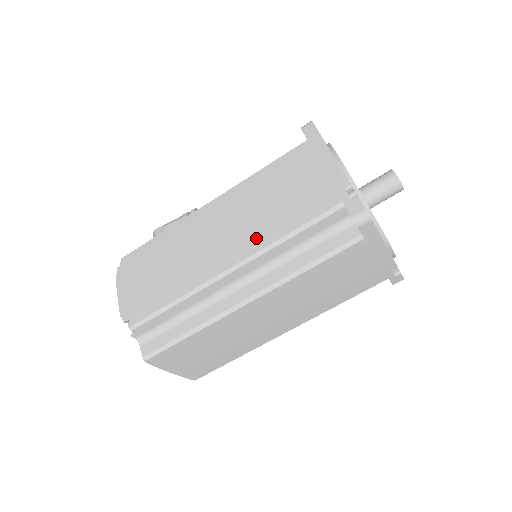
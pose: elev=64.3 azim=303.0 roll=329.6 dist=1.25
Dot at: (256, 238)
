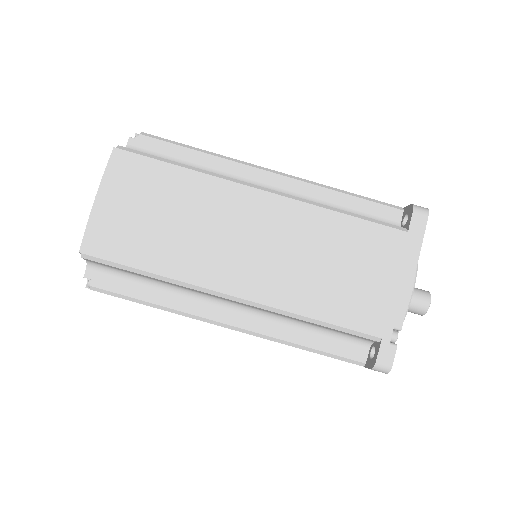
Dot at: occluded
